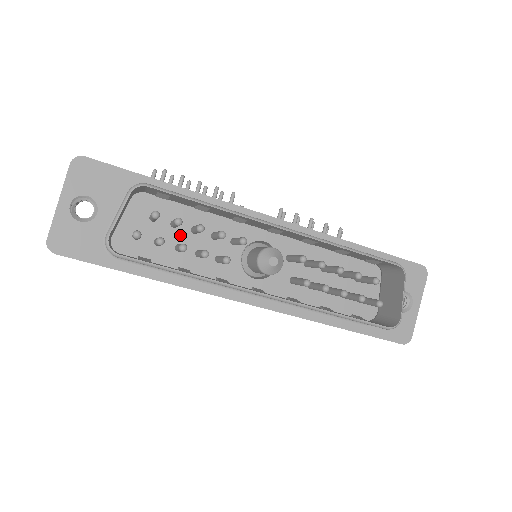
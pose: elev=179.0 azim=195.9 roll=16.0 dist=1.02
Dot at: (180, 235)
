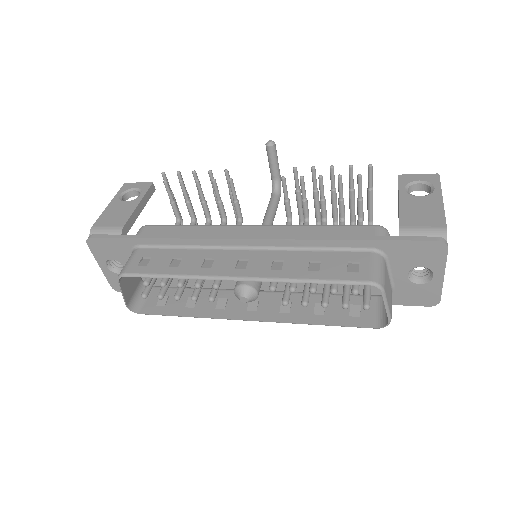
Dot at: occluded
